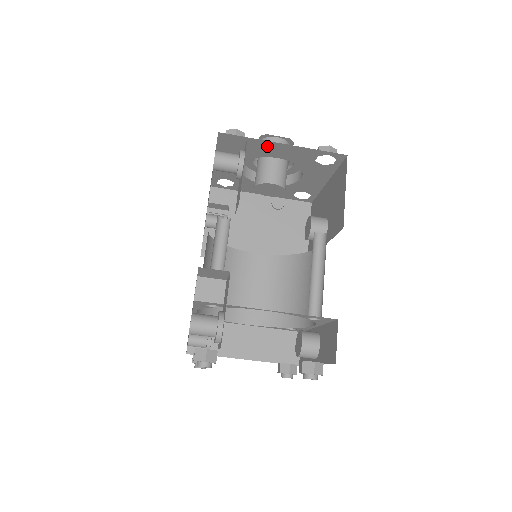
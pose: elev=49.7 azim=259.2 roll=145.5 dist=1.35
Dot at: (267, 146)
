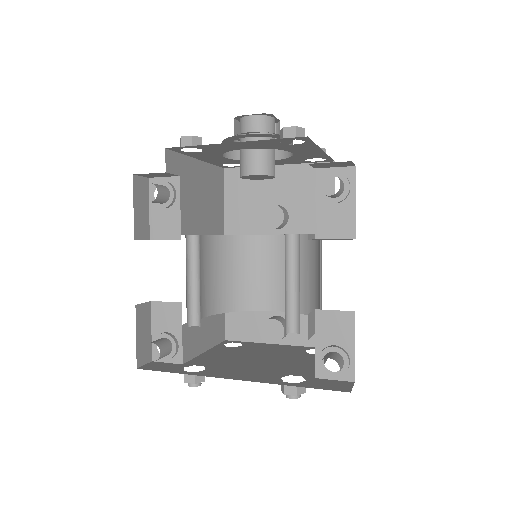
Dot at: (309, 148)
